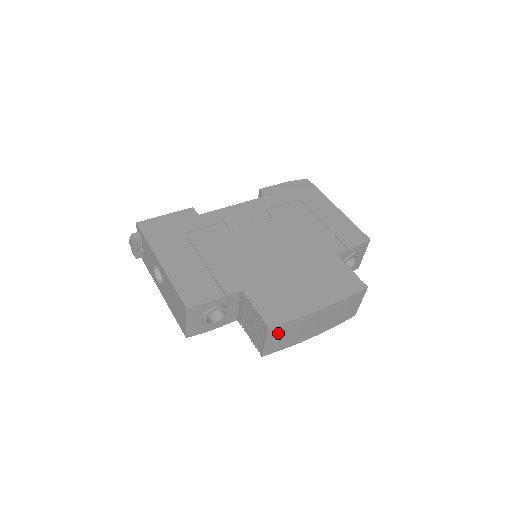
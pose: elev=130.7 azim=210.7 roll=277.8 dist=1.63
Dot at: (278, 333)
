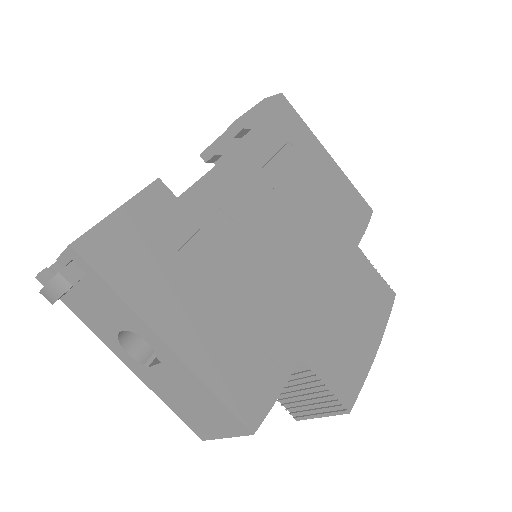
Dot at: occluded
